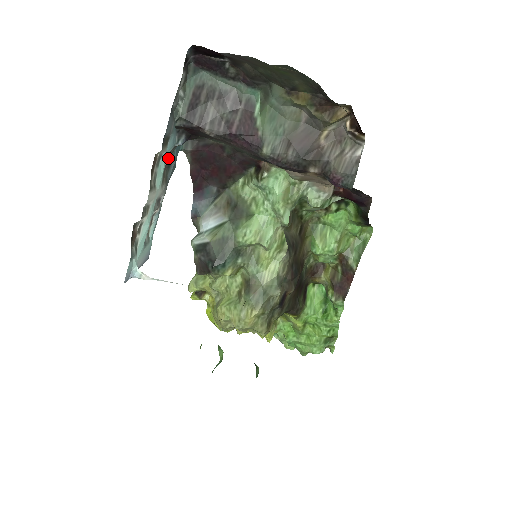
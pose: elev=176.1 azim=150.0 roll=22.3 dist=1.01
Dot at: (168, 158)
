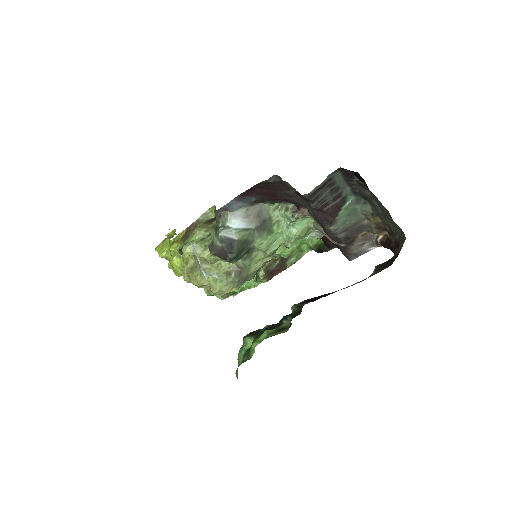
Dot at: occluded
